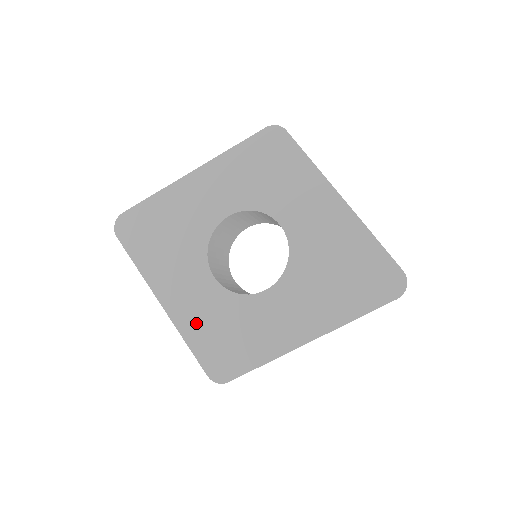
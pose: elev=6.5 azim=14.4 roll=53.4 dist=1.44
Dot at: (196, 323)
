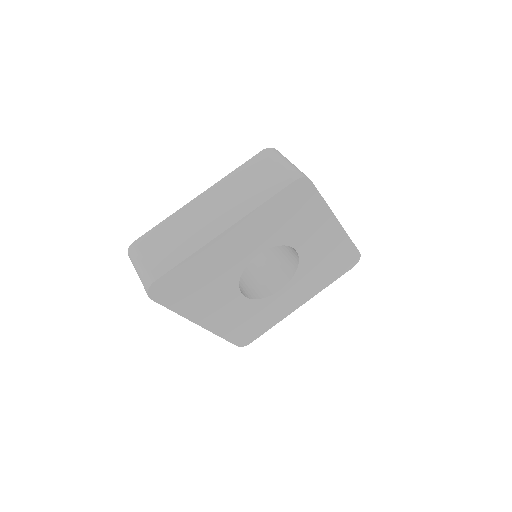
Dot at: (230, 325)
